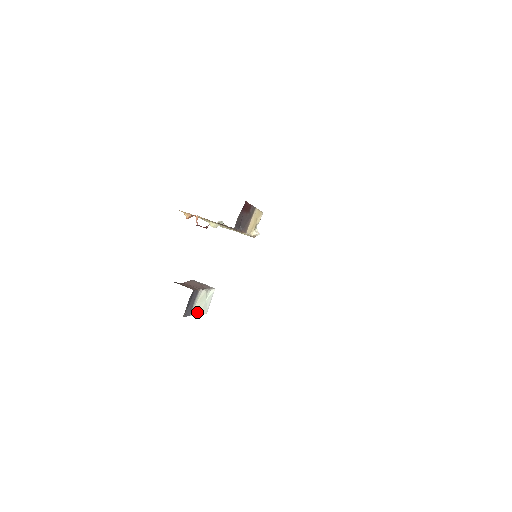
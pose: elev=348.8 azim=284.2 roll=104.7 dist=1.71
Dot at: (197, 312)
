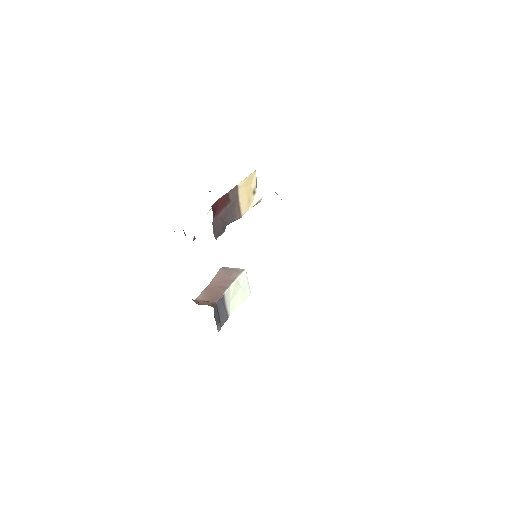
Dot at: (237, 305)
